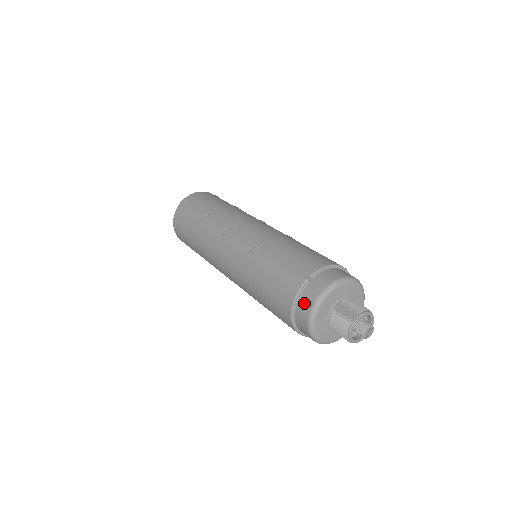
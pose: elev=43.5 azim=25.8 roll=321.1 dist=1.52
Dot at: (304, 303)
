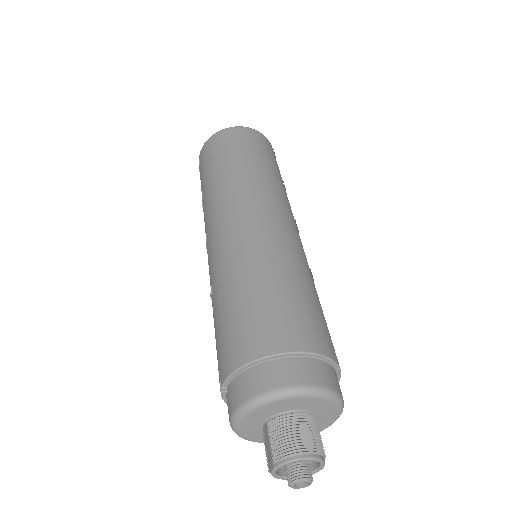
Dot at: occluded
